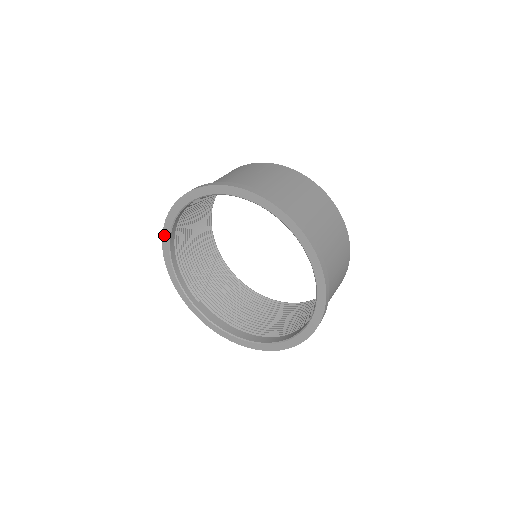
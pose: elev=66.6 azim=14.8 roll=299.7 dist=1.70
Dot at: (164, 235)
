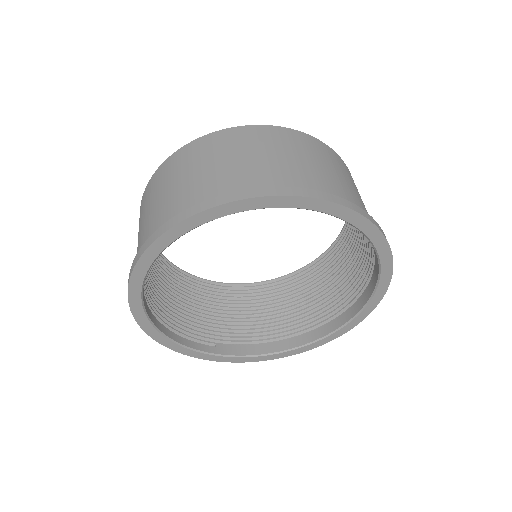
Dot at: (135, 313)
